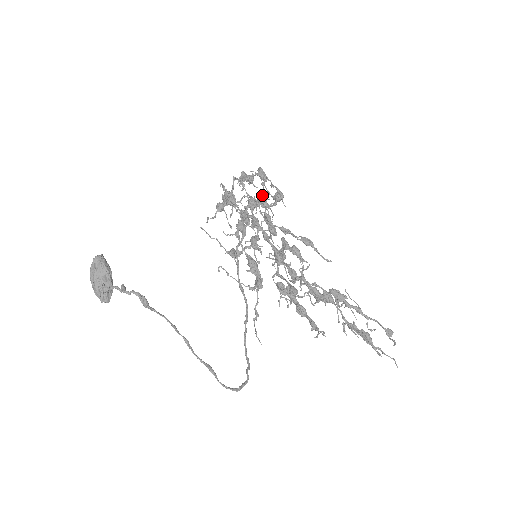
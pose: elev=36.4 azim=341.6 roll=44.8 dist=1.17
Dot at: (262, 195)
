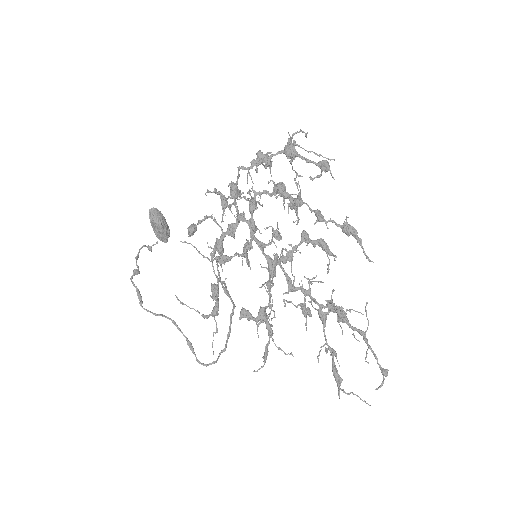
Dot at: (294, 170)
